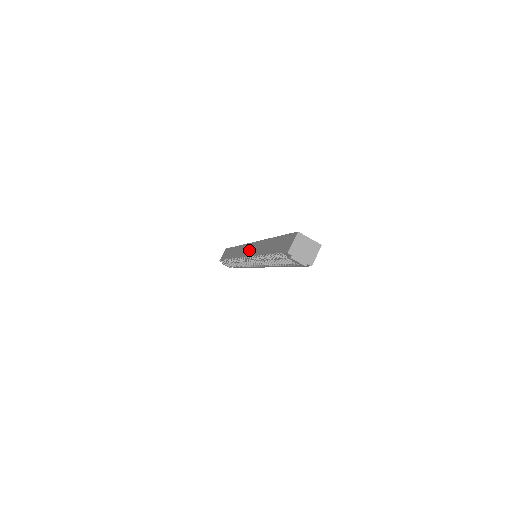
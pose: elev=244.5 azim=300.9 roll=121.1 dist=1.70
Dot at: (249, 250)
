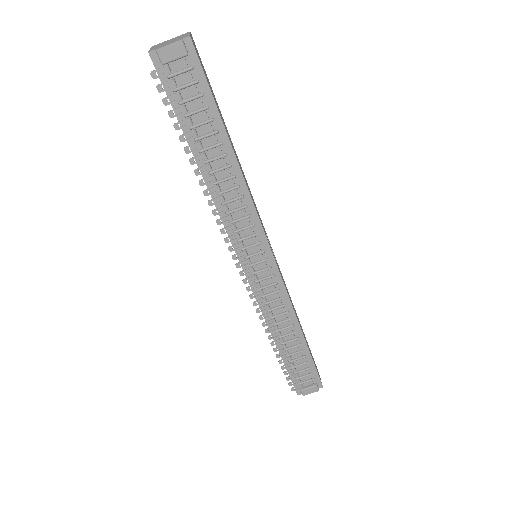
Dot at: occluded
